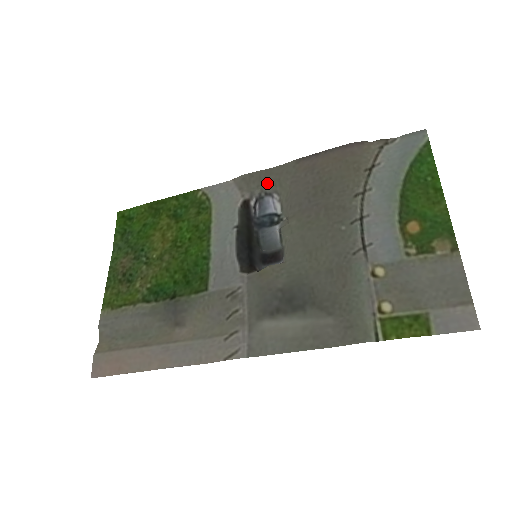
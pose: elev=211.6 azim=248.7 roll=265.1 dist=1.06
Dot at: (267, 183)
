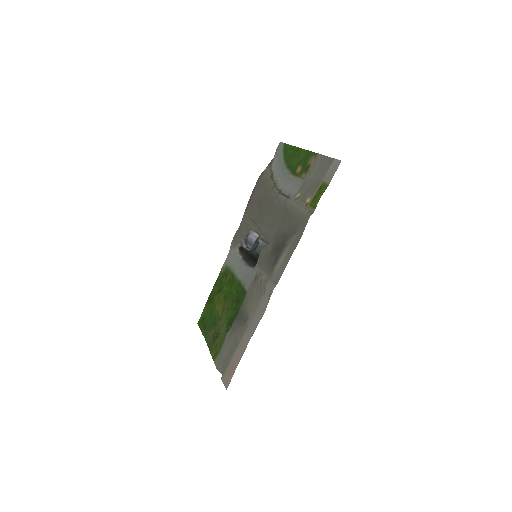
Dot at: (243, 232)
